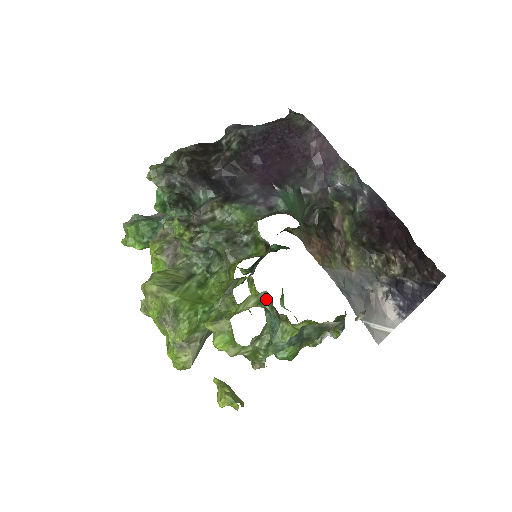
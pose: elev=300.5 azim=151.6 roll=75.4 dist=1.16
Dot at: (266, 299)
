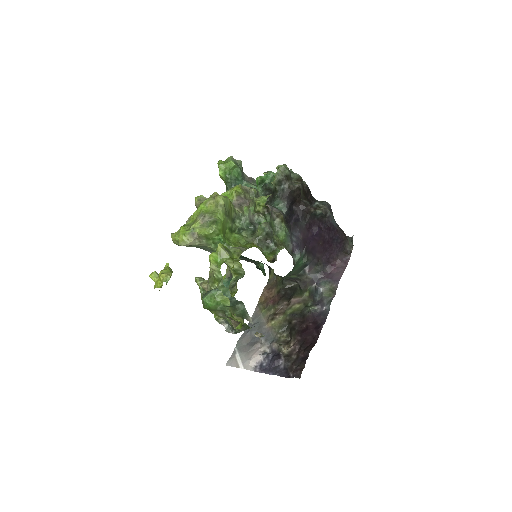
Dot at: (239, 274)
